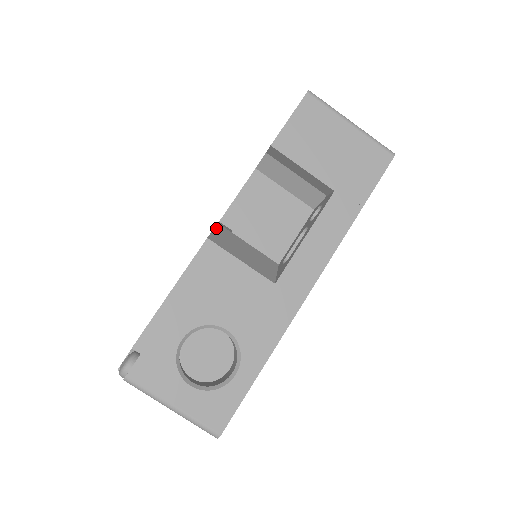
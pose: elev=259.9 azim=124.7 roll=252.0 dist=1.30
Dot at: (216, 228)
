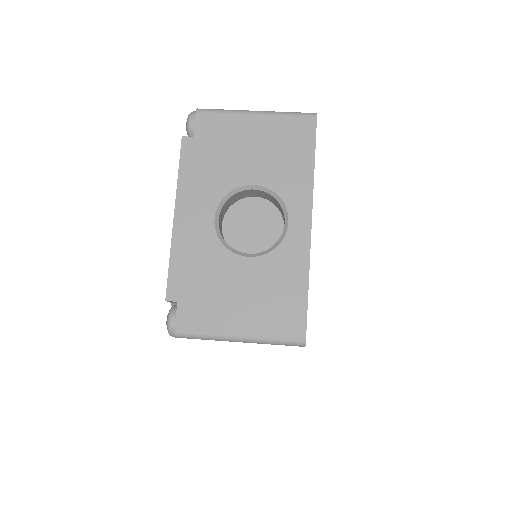
Dot at: occluded
